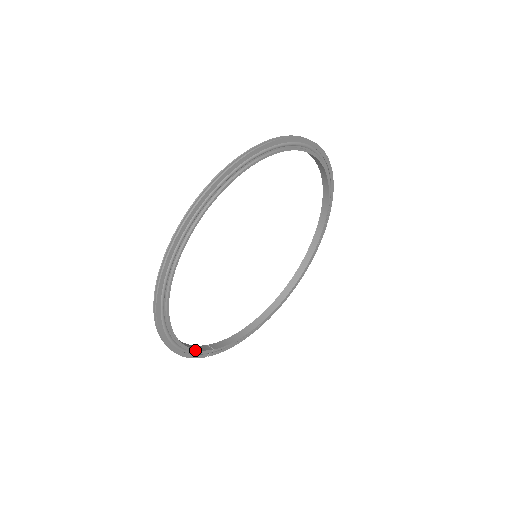
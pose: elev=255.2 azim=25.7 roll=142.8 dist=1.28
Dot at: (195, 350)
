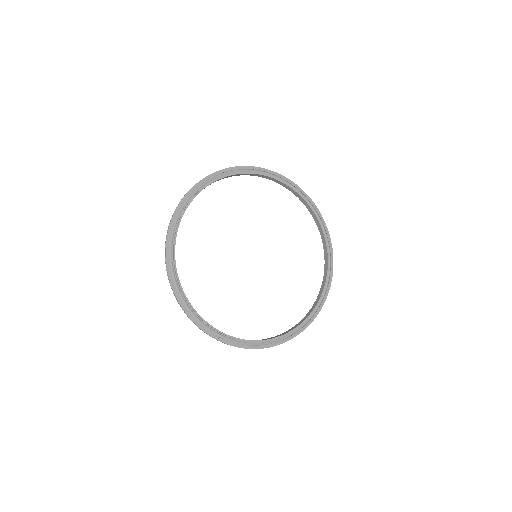
Dot at: (202, 319)
